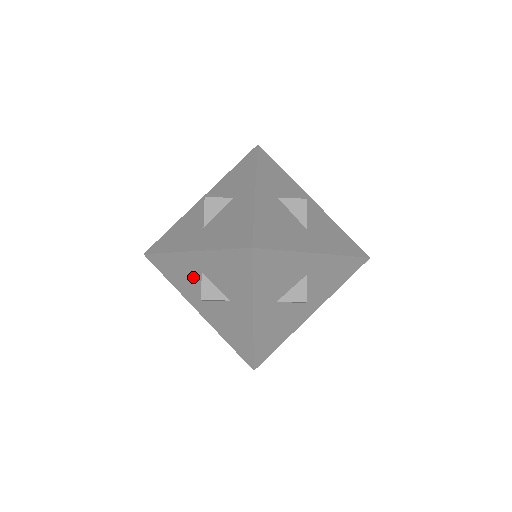
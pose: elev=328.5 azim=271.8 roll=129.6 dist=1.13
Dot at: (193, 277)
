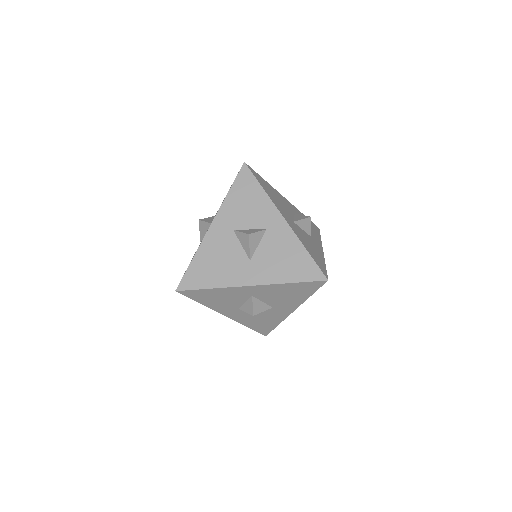
Dot at: occluded
